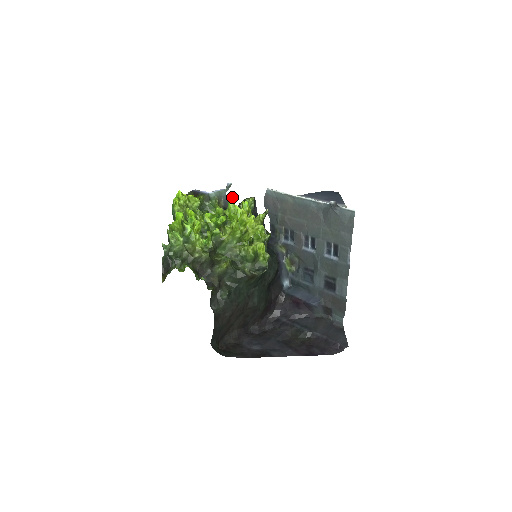
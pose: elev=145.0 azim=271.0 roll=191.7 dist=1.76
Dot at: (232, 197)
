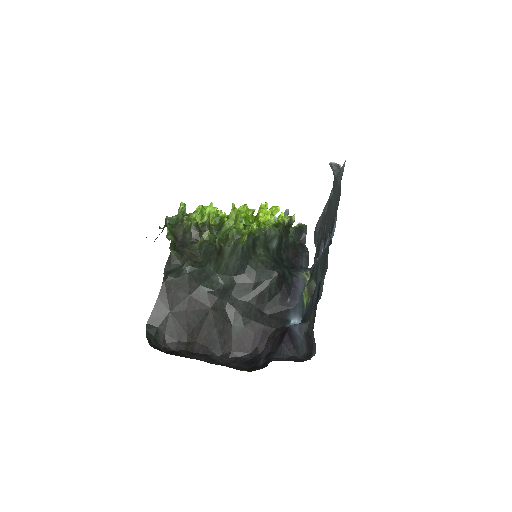
Dot at: (266, 202)
